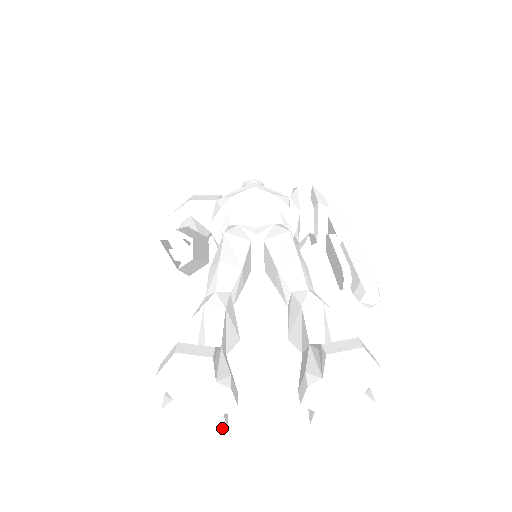
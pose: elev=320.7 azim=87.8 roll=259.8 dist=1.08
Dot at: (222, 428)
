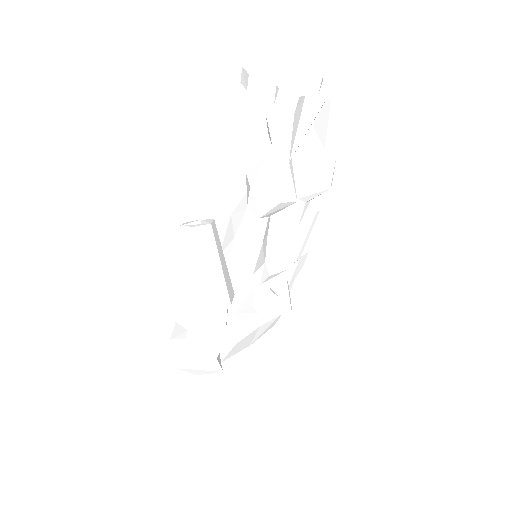
Dot at: (326, 98)
